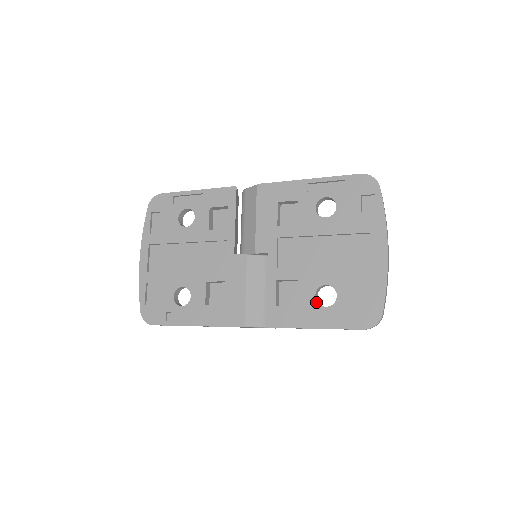
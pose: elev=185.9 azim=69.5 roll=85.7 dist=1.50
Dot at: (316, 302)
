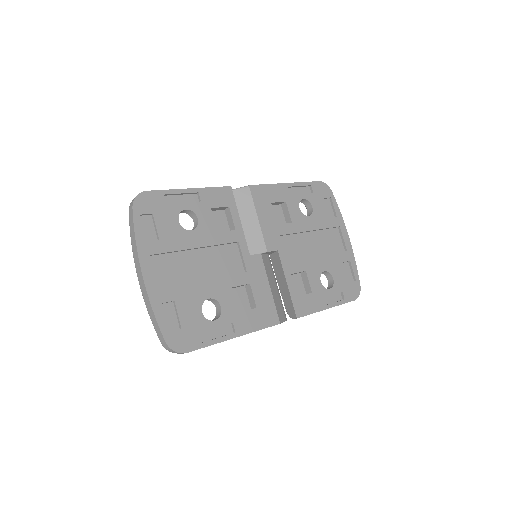
Dot at: (323, 287)
